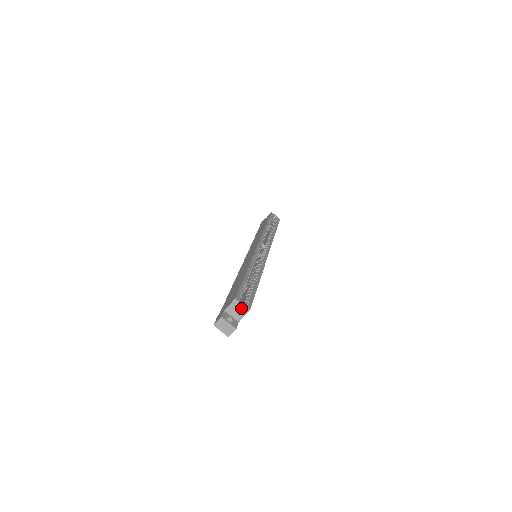
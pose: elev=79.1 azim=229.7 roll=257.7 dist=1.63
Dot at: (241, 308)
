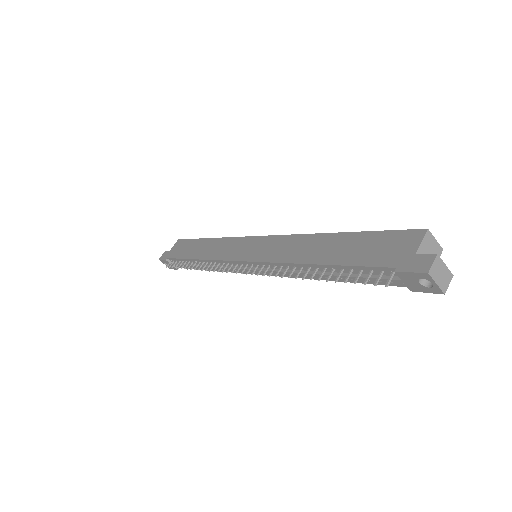
Dot at: (434, 246)
